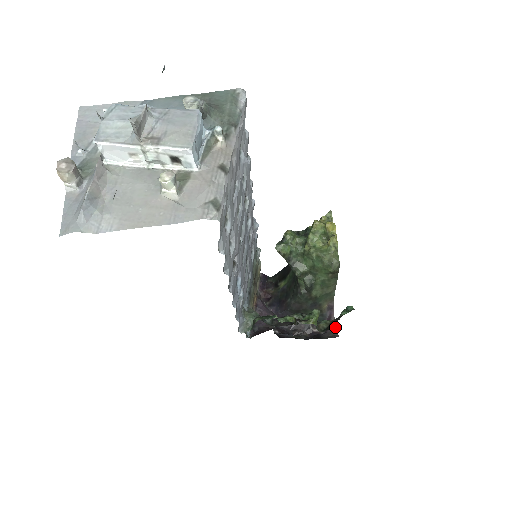
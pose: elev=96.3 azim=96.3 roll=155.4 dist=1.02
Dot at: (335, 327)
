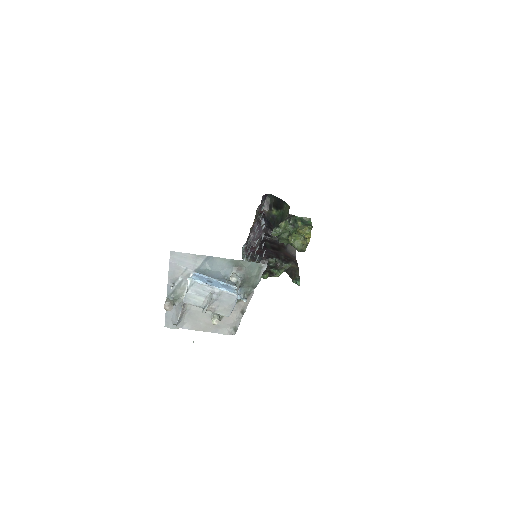
Dot at: occluded
